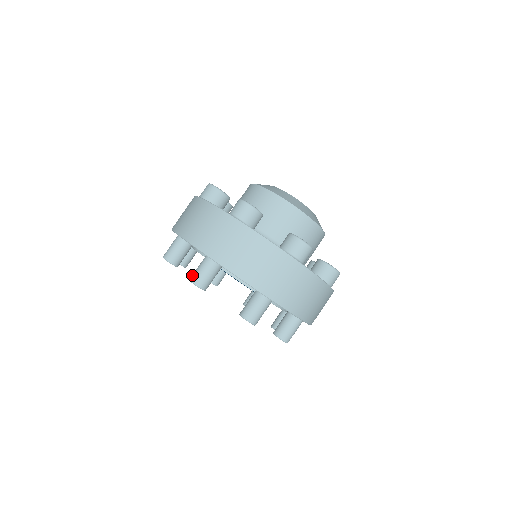
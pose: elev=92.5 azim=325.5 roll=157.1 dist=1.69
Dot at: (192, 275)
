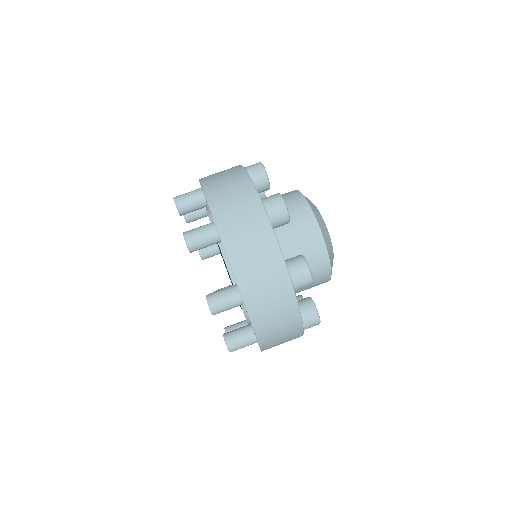
Dot at: occluded
